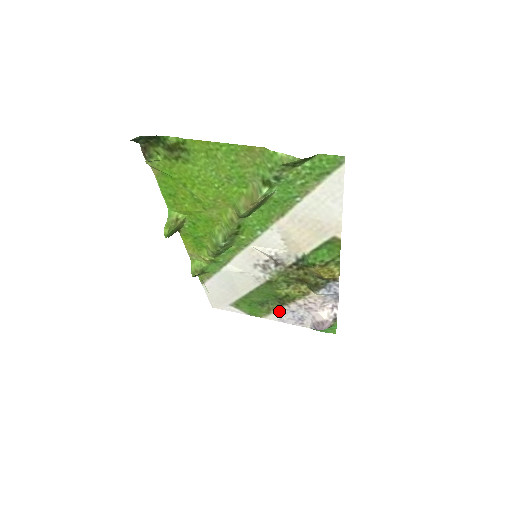
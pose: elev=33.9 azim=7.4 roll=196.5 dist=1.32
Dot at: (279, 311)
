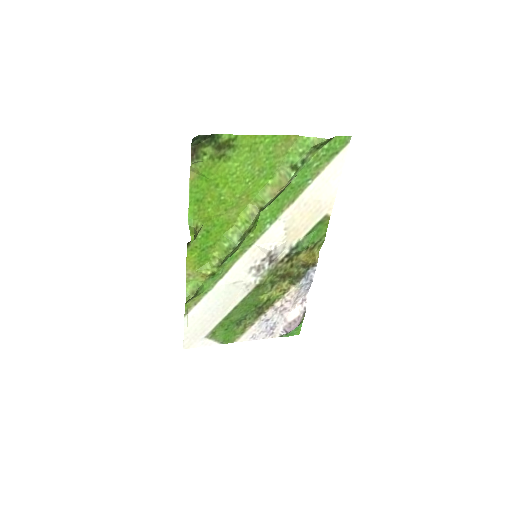
Dot at: (254, 325)
